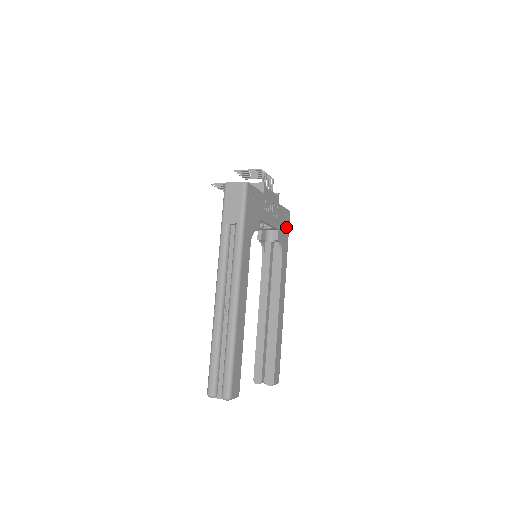
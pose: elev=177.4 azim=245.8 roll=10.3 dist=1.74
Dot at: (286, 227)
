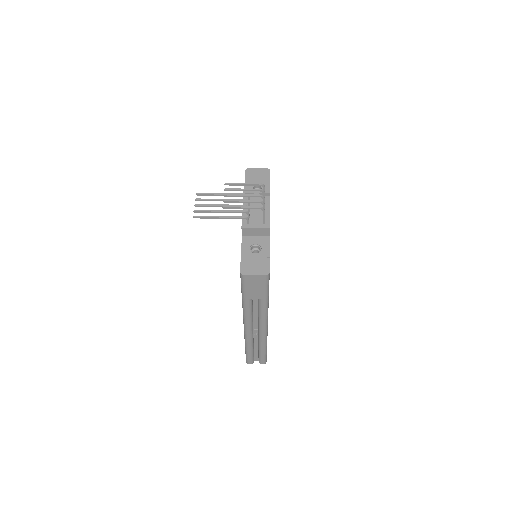
Dot at: occluded
